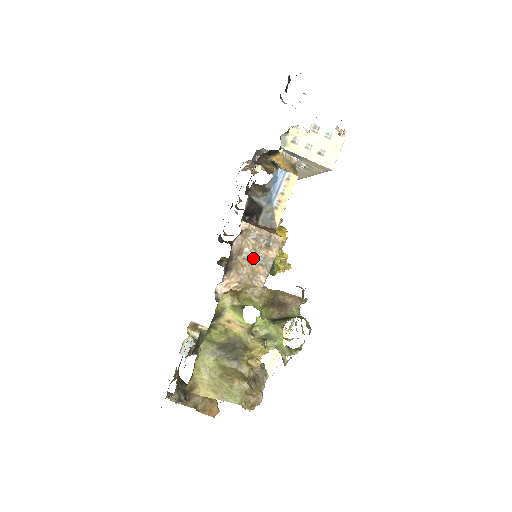
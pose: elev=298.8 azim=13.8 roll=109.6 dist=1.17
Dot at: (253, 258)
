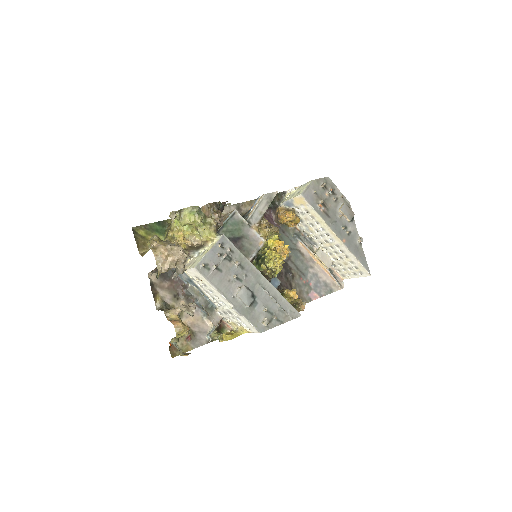
Dot at: occluded
